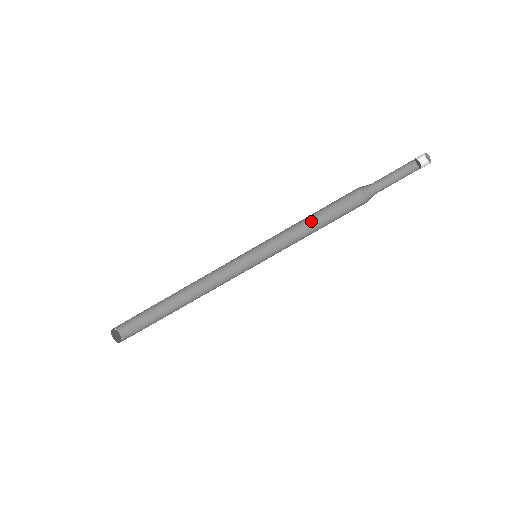
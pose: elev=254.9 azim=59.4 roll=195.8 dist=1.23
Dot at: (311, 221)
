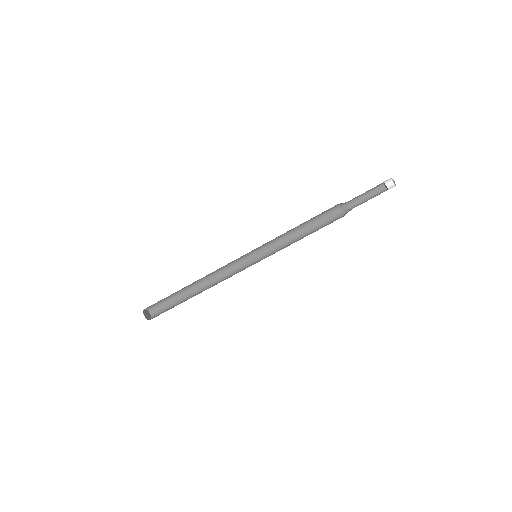
Dot at: (298, 226)
